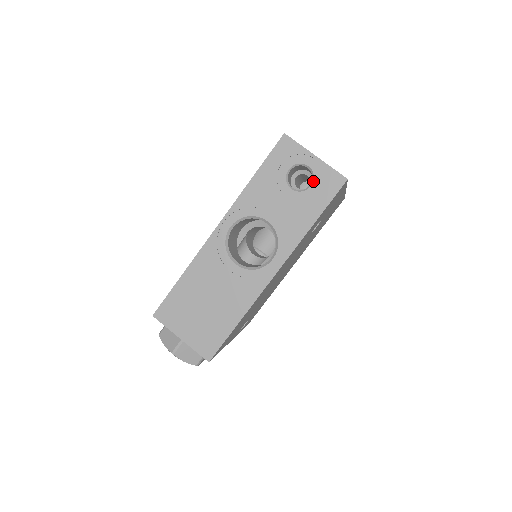
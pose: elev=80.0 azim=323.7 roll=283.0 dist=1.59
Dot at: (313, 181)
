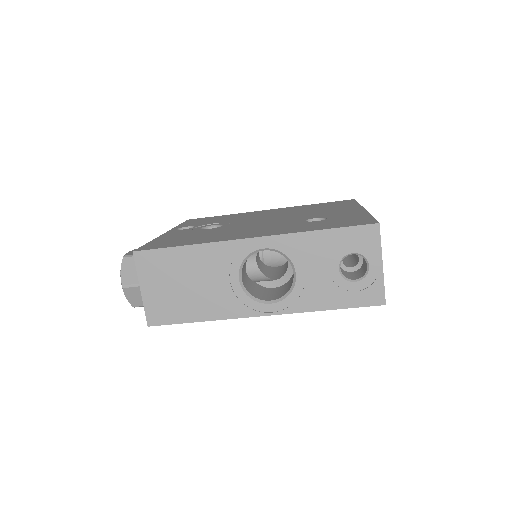
Dot at: (360, 280)
